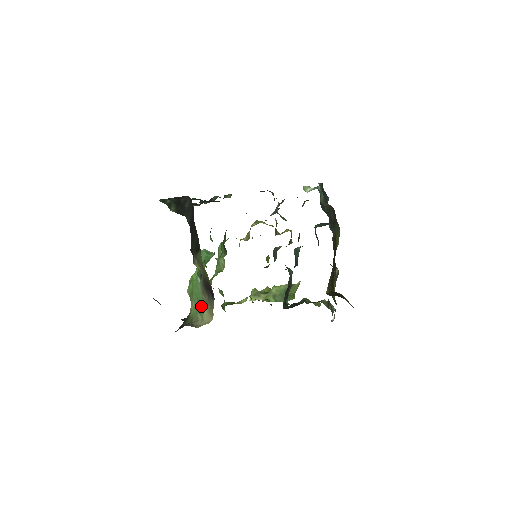
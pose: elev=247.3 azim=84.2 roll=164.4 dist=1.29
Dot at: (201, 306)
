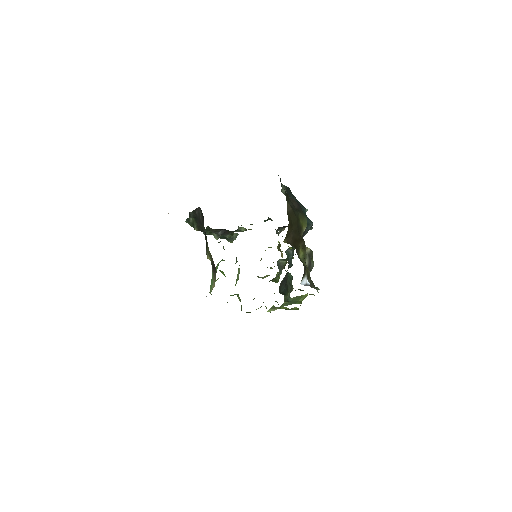
Dot at: occluded
